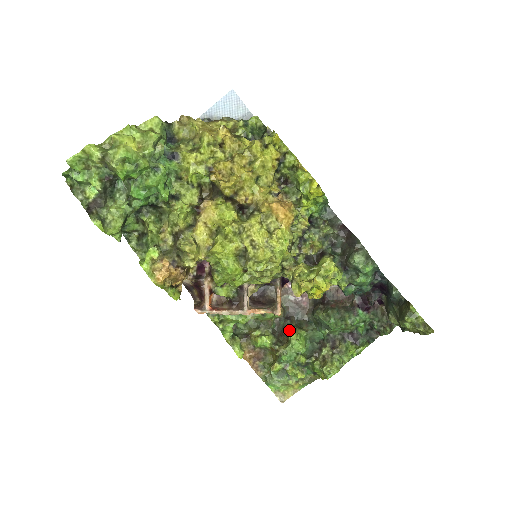
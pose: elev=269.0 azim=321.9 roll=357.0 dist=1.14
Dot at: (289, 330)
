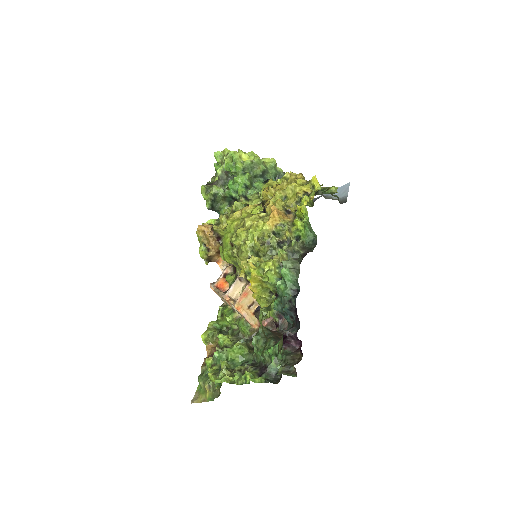
Dot at: occluded
